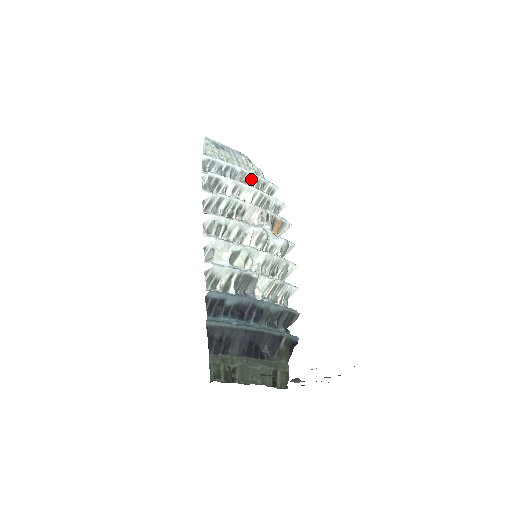
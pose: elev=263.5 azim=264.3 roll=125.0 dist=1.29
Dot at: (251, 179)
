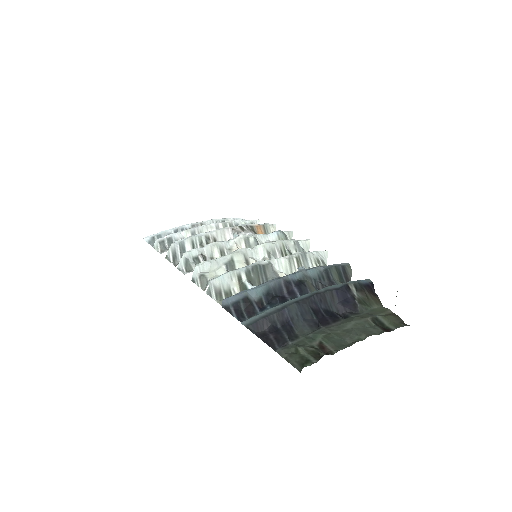
Dot at: occluded
